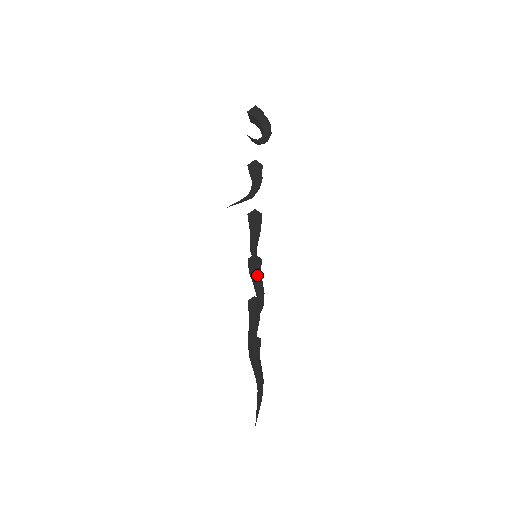
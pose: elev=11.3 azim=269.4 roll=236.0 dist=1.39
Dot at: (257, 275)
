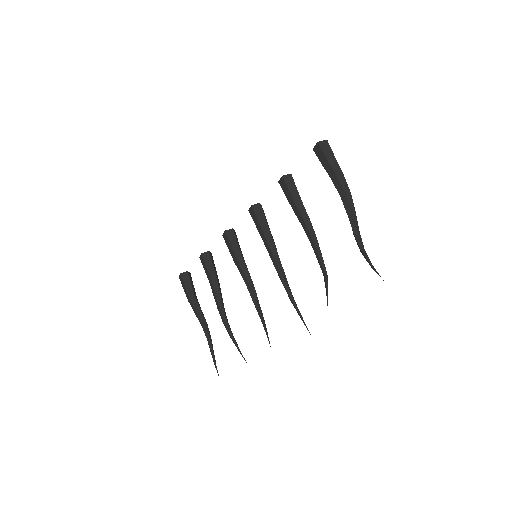
Dot at: (246, 266)
